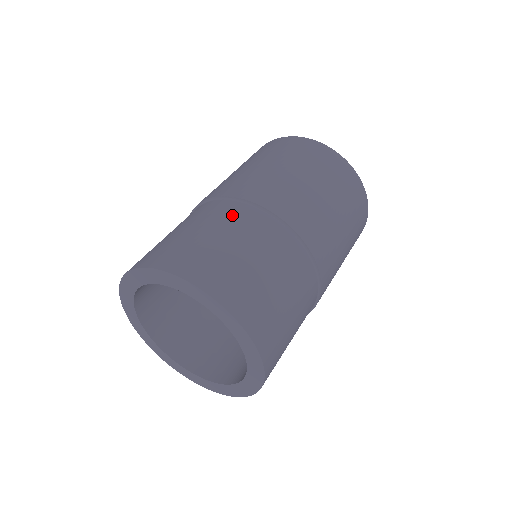
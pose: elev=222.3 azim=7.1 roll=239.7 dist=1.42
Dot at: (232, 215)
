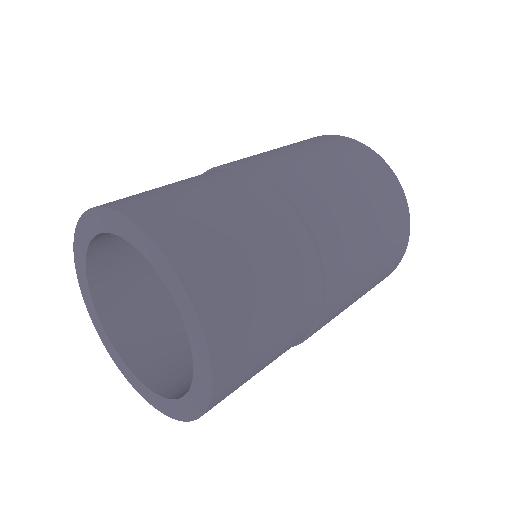
Dot at: occluded
